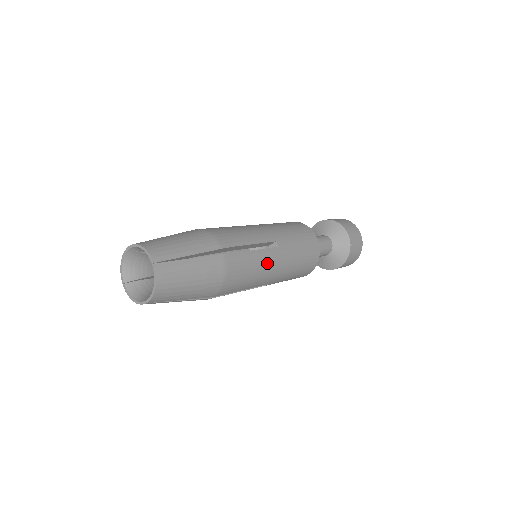
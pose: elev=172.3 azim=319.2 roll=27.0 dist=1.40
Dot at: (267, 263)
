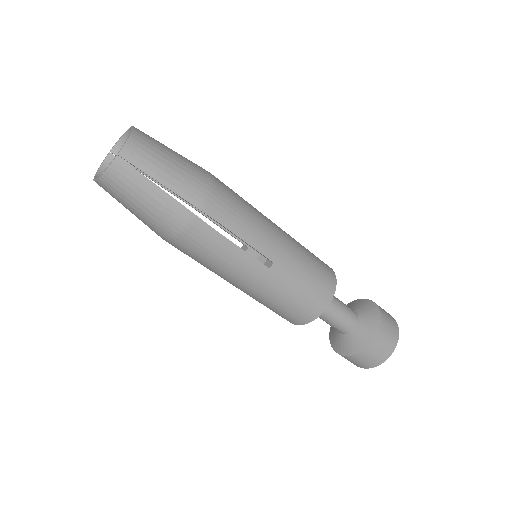
Dot at: (265, 221)
